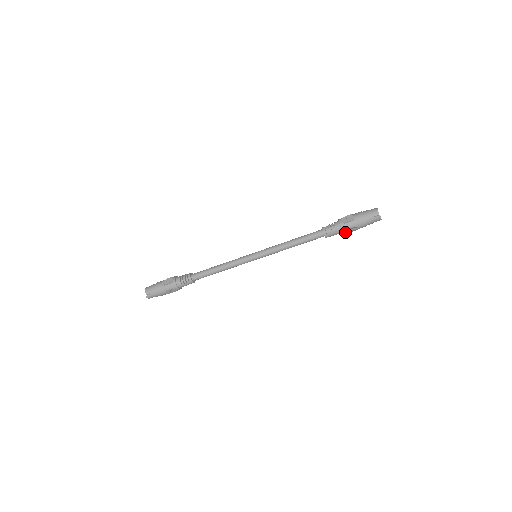
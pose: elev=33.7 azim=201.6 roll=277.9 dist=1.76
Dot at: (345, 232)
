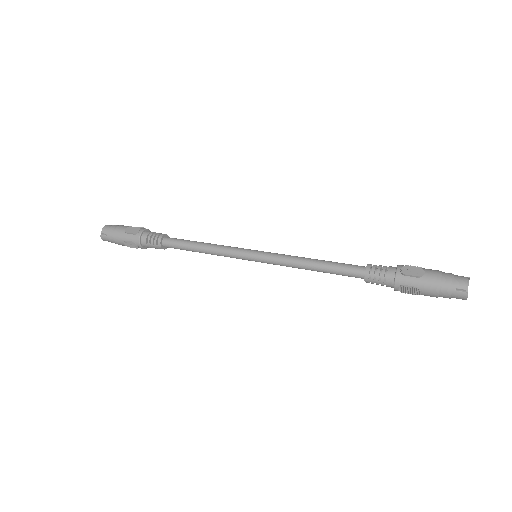
Dot at: (398, 288)
